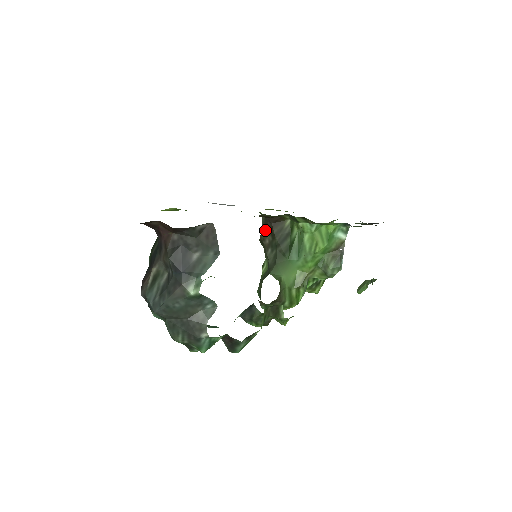
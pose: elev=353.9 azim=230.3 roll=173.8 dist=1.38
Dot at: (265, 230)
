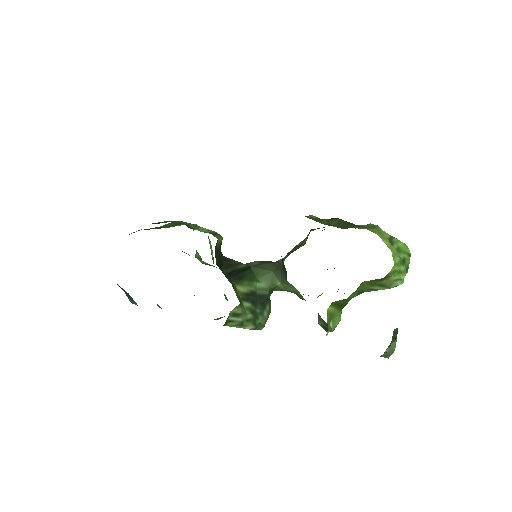
Dot at: occluded
